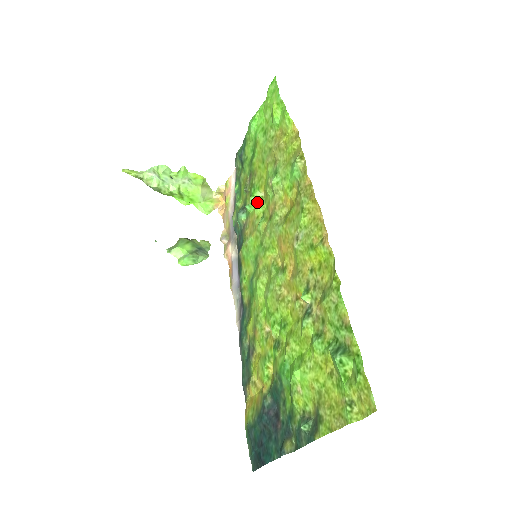
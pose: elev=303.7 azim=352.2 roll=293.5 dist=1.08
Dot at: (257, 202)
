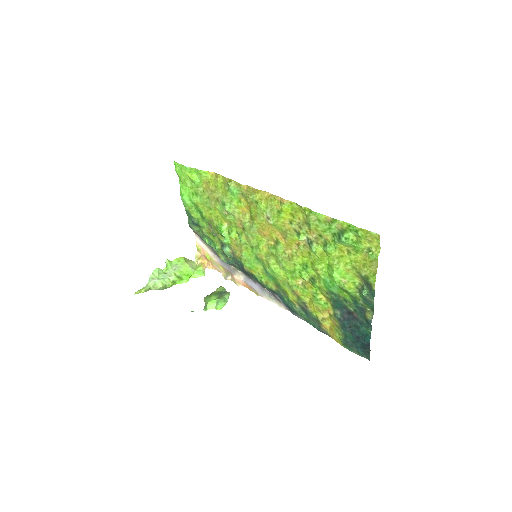
Dot at: (227, 232)
